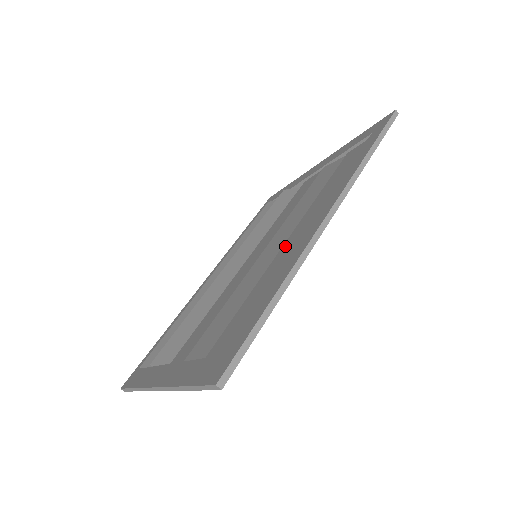
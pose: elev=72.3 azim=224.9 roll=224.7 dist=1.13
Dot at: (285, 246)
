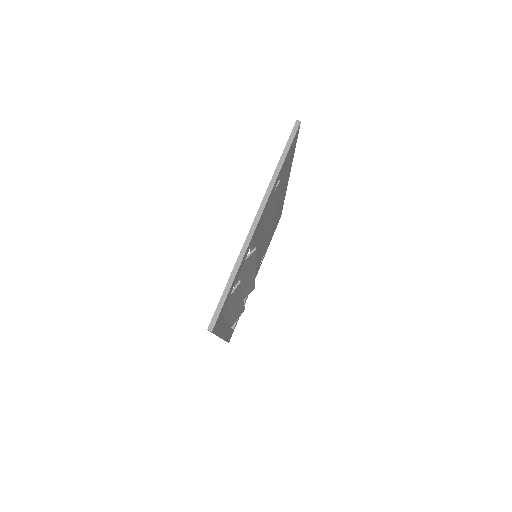
Dot at: occluded
